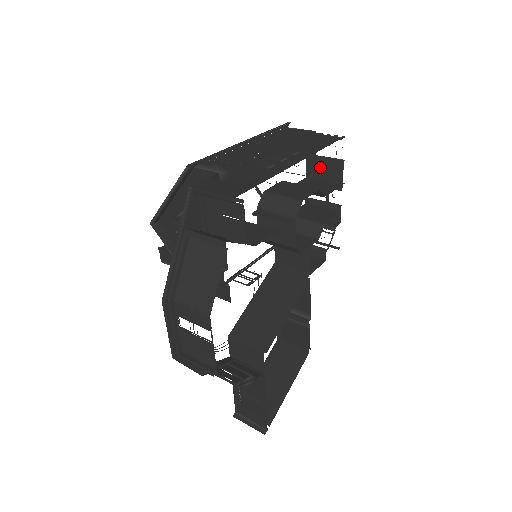
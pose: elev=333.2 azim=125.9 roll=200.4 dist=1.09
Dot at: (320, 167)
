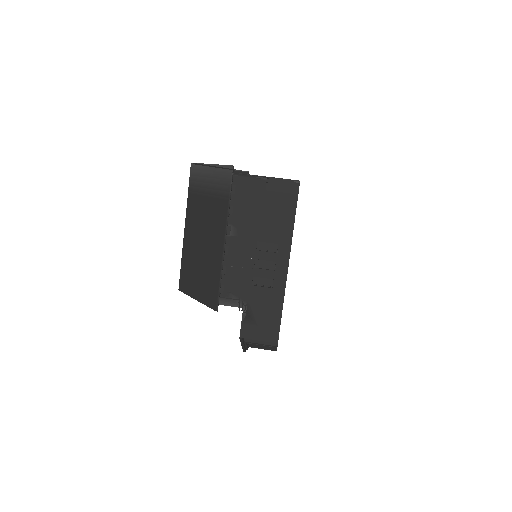
Dot at: occluded
